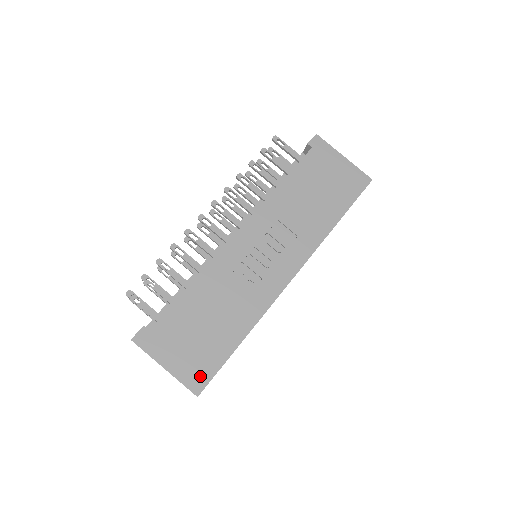
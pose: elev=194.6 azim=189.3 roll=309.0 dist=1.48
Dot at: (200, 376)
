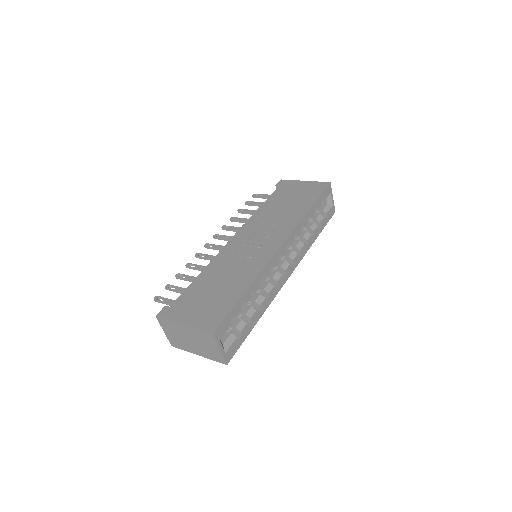
Dot at: (213, 320)
